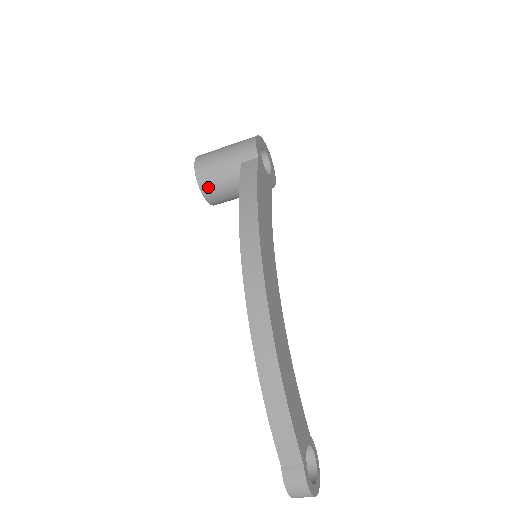
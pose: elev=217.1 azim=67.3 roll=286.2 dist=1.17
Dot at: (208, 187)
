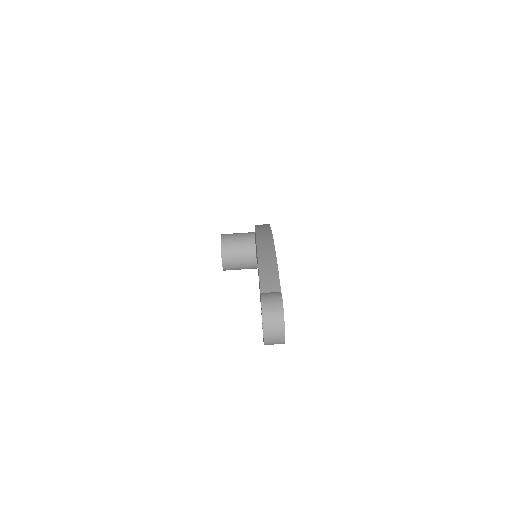
Dot at: (227, 242)
